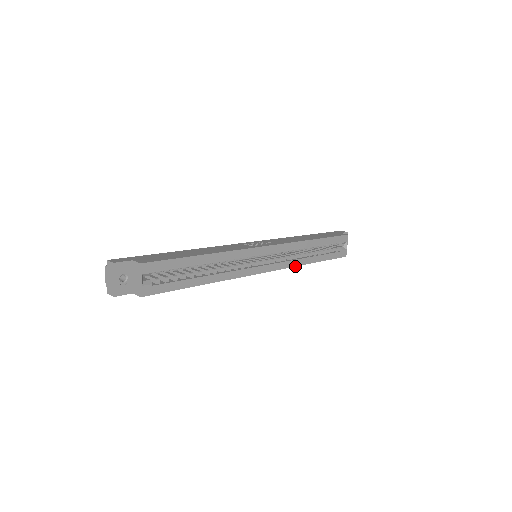
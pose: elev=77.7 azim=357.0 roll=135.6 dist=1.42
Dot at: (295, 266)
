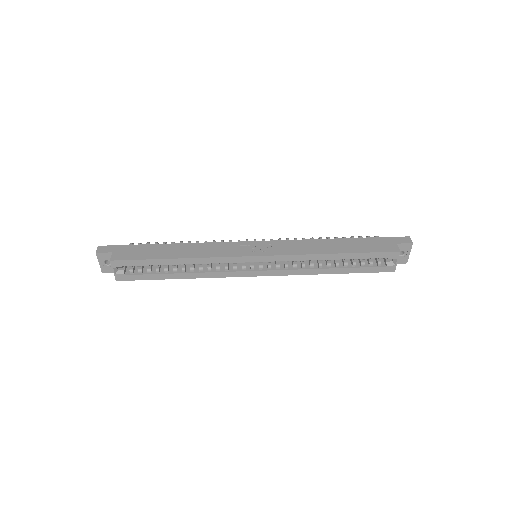
Dot at: (301, 274)
